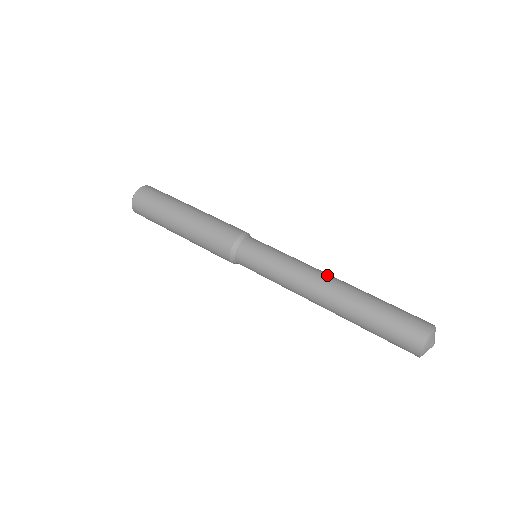
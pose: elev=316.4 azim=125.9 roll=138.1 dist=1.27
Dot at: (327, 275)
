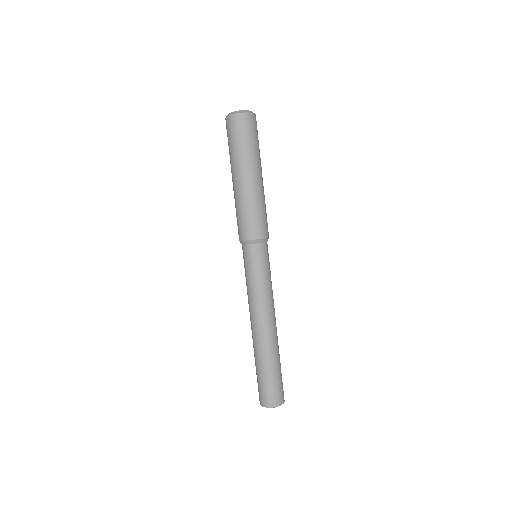
Dot at: (272, 321)
